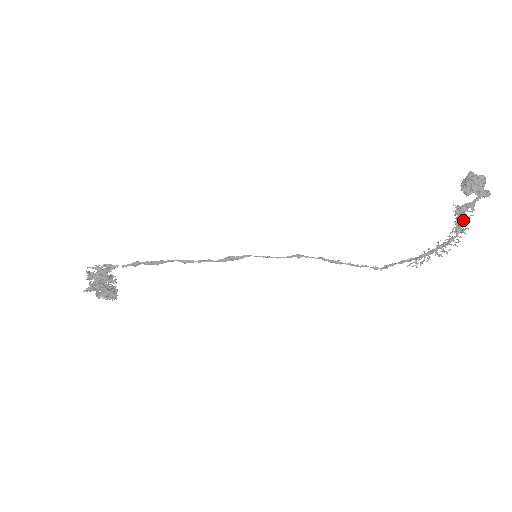
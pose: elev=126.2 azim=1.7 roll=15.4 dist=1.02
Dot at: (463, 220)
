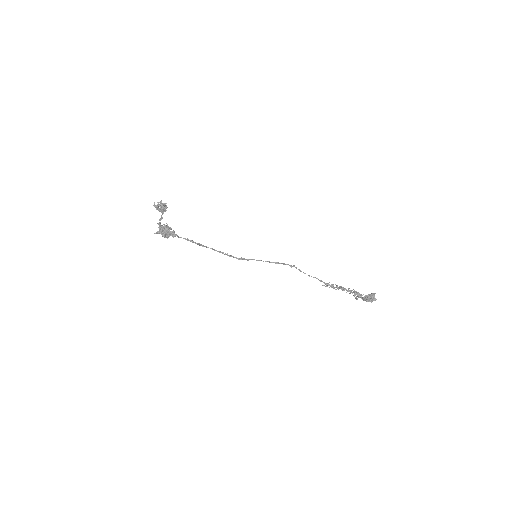
Dot at: occluded
